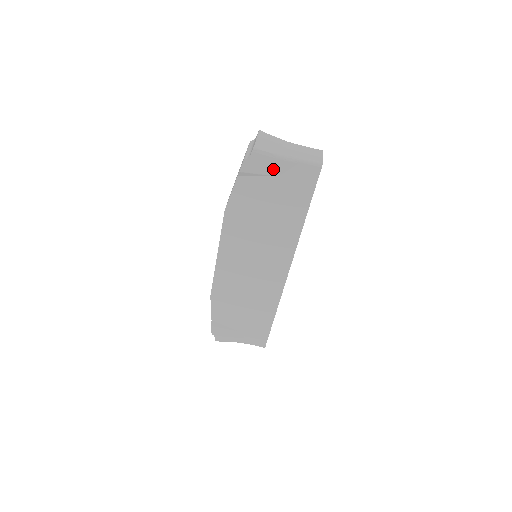
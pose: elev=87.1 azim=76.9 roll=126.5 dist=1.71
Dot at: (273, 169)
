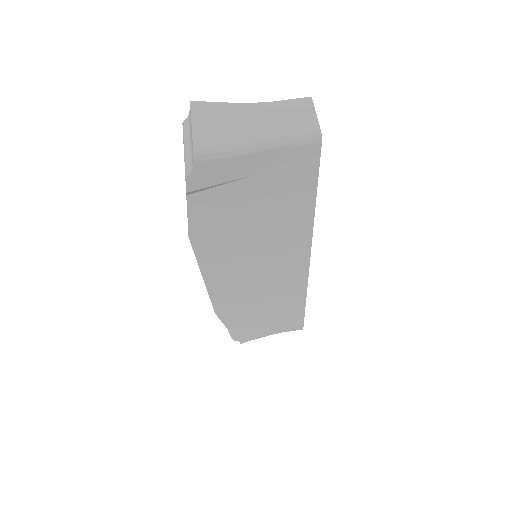
Dot at: (240, 170)
